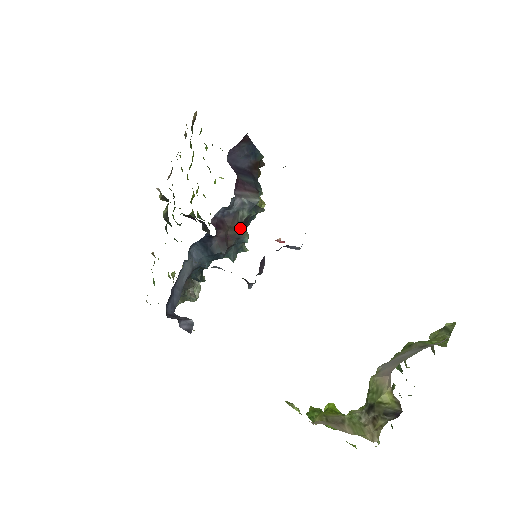
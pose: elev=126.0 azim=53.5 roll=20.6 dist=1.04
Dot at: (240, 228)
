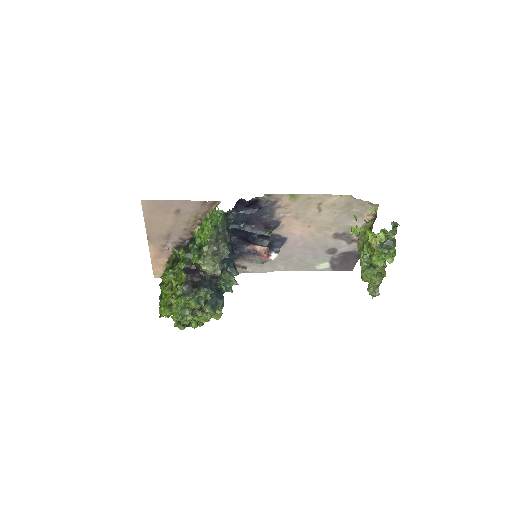
Dot at: occluded
